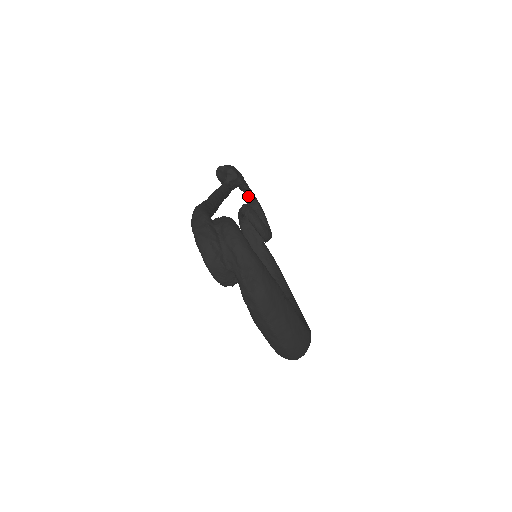
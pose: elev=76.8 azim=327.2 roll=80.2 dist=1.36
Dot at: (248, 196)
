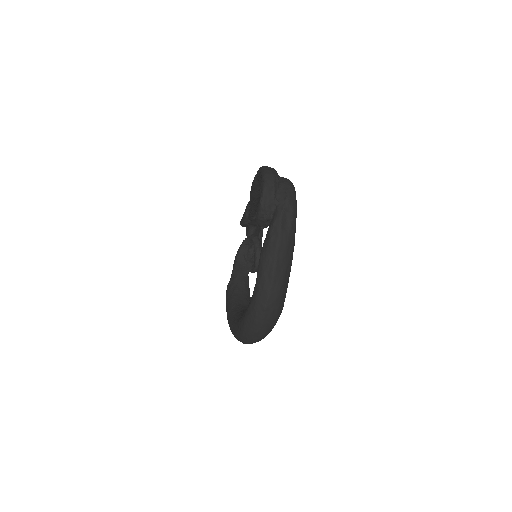
Dot at: (259, 232)
